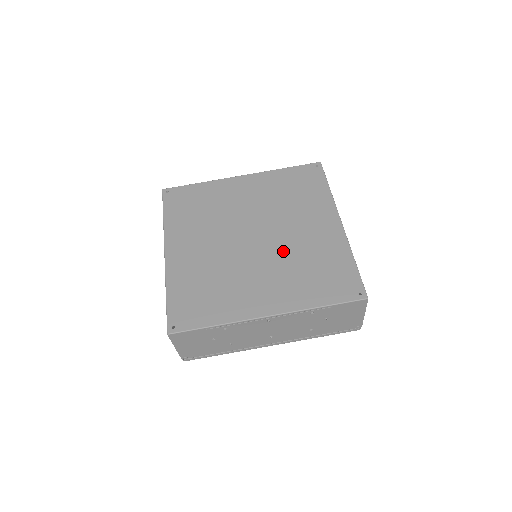
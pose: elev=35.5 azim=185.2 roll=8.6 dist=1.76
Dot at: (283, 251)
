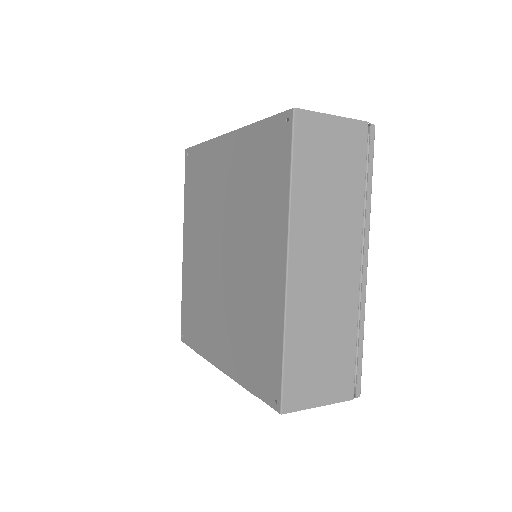
Dot at: (236, 288)
